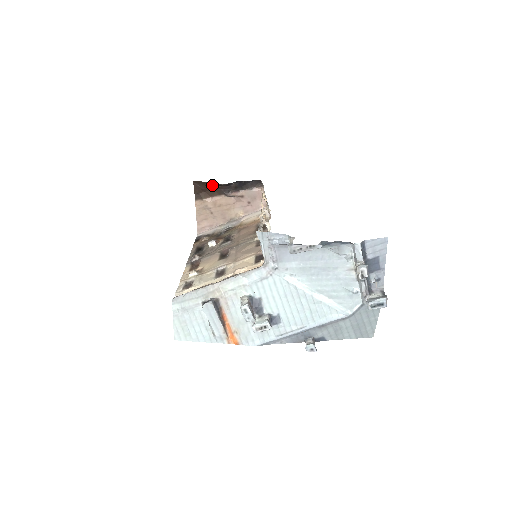
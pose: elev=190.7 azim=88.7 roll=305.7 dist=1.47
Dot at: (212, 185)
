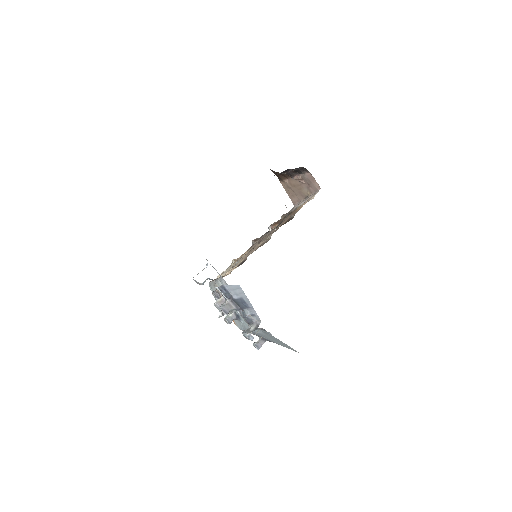
Dot at: occluded
